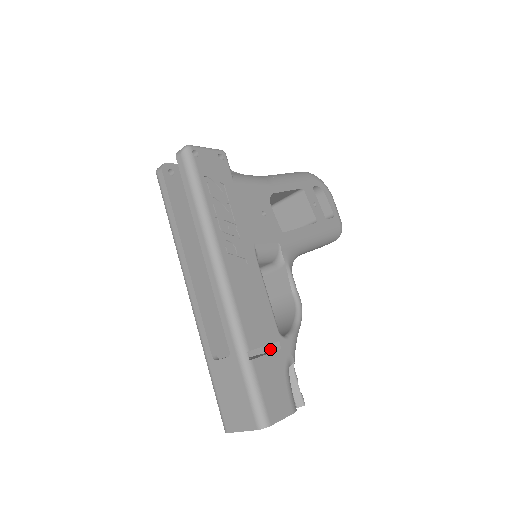
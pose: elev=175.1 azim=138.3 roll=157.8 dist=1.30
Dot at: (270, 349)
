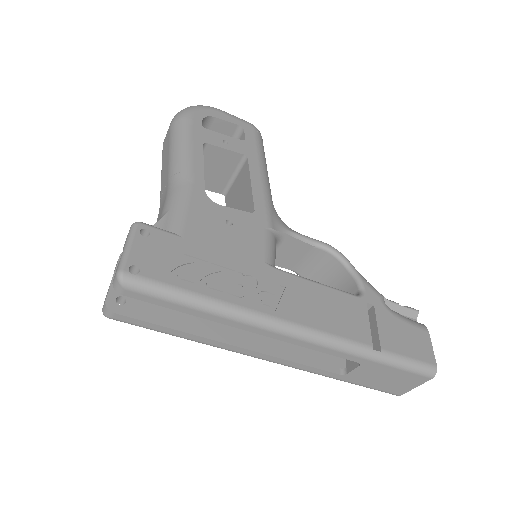
Dot at: occluded
